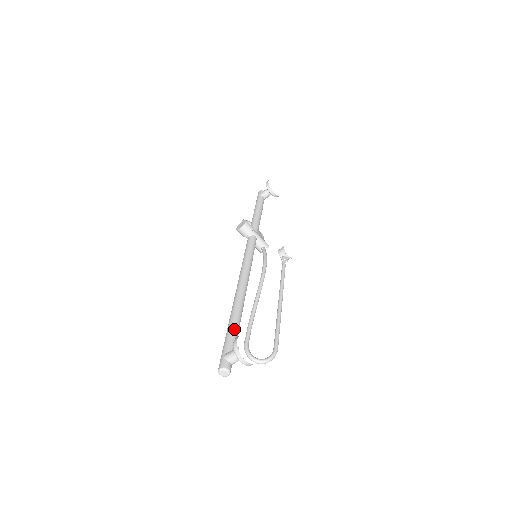
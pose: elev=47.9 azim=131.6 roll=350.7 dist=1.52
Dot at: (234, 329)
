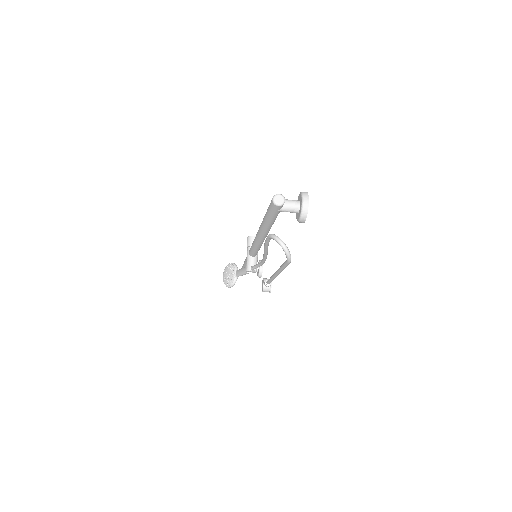
Dot at: occluded
